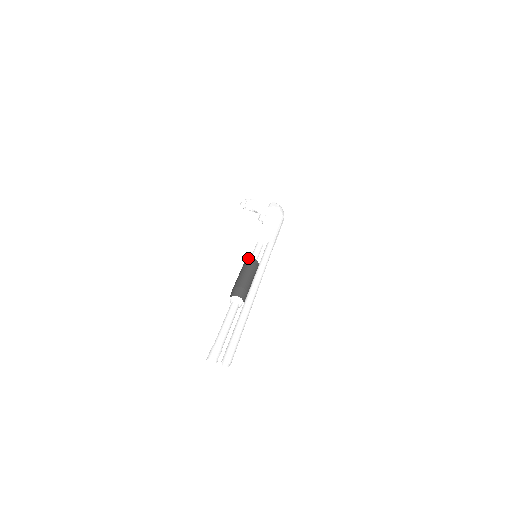
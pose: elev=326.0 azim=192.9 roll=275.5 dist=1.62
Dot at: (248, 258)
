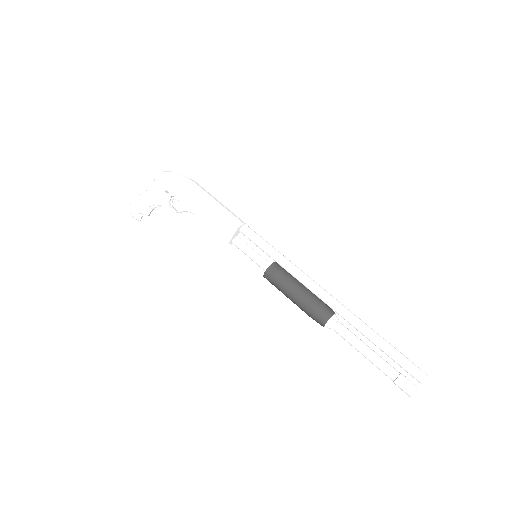
Dot at: (264, 273)
